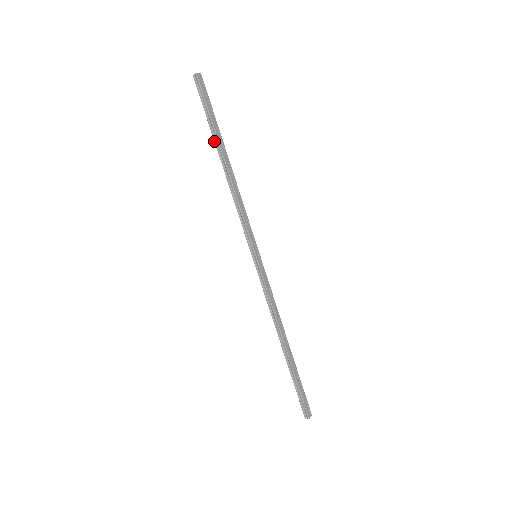
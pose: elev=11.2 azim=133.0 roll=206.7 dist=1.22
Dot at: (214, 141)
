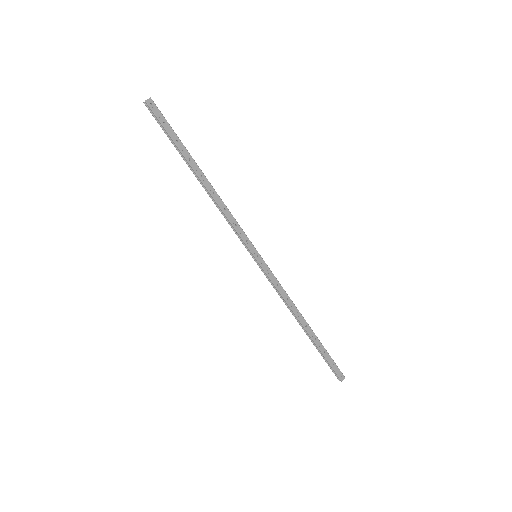
Dot at: occluded
